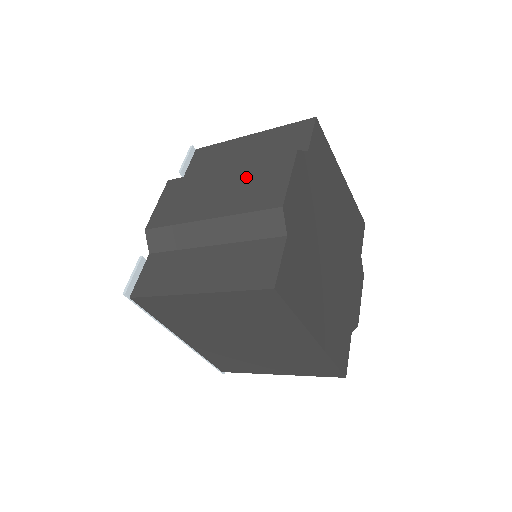
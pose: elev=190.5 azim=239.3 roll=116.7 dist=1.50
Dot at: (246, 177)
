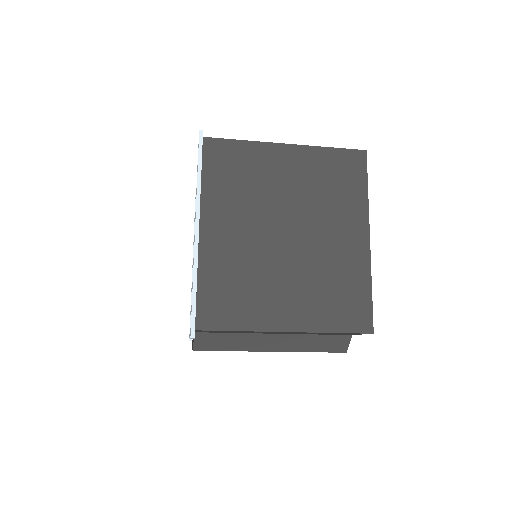
Dot at: occluded
